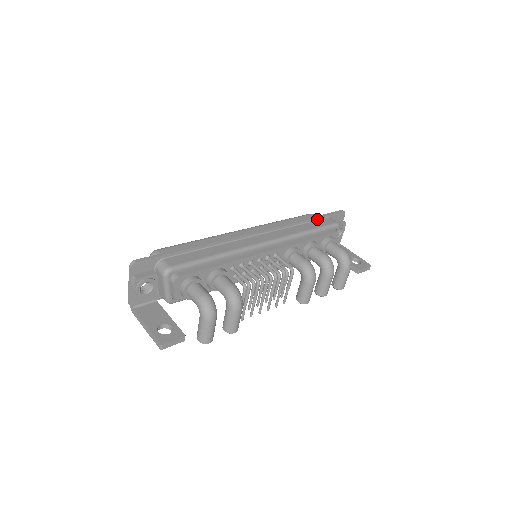
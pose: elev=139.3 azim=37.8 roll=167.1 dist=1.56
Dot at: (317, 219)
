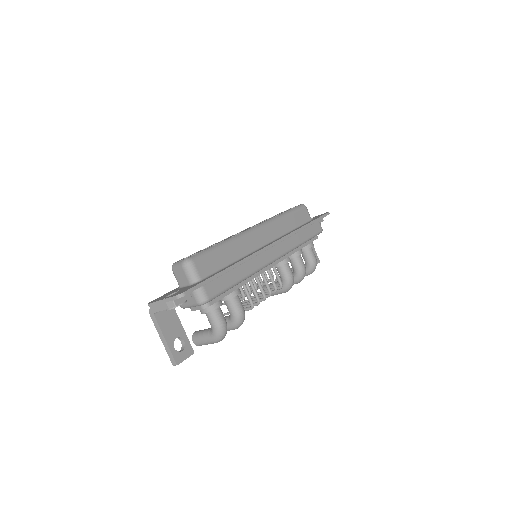
Dot at: (311, 224)
